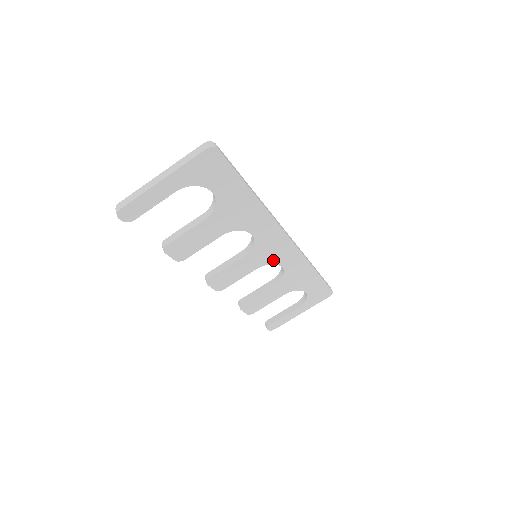
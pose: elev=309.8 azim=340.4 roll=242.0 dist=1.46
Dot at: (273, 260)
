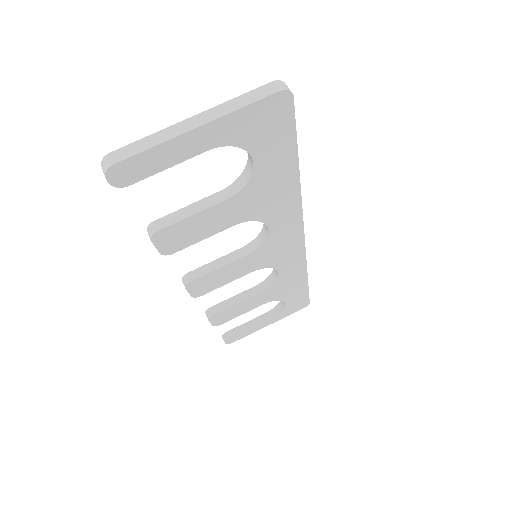
Dot at: (273, 263)
